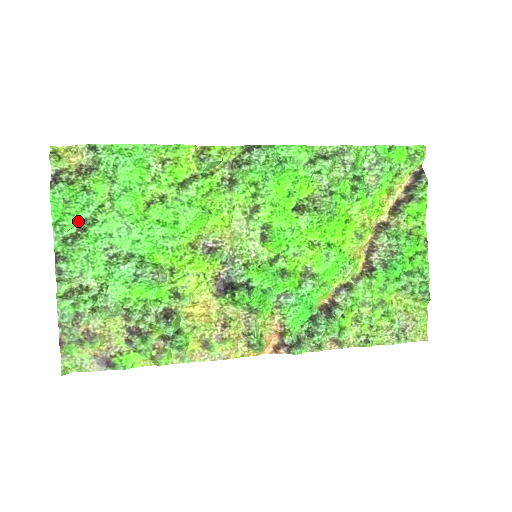
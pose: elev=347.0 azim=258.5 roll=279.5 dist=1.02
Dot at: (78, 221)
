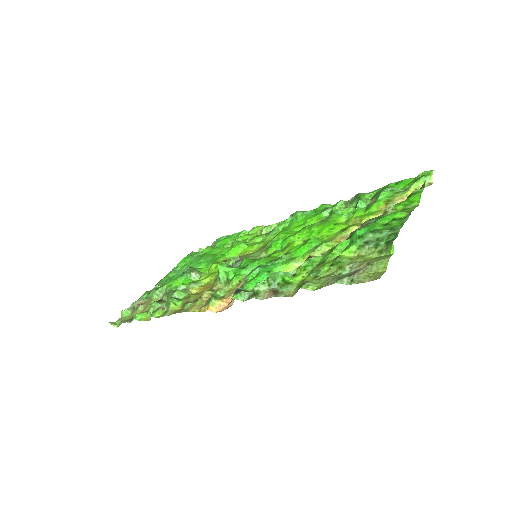
Dot at: occluded
